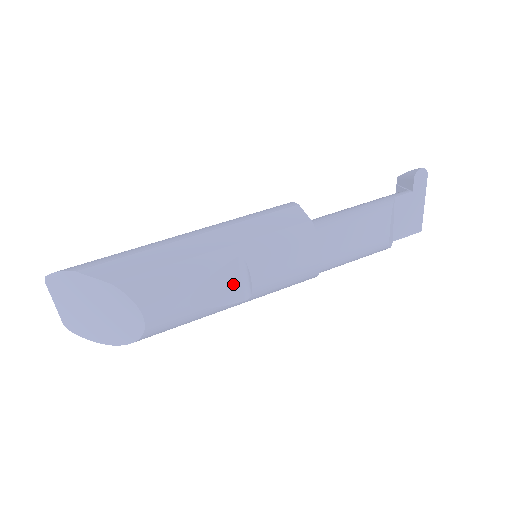
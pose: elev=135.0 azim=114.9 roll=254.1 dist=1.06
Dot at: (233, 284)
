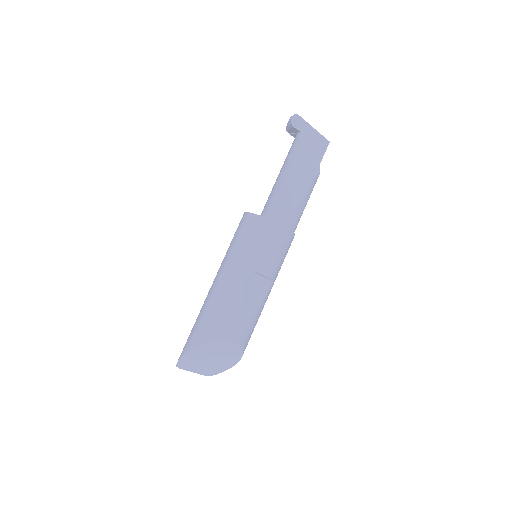
Dot at: (258, 285)
